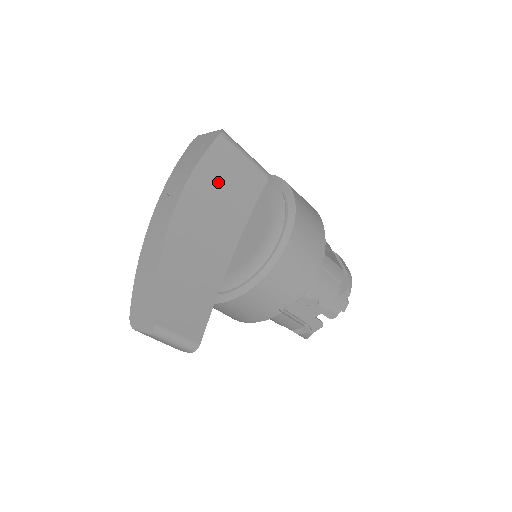
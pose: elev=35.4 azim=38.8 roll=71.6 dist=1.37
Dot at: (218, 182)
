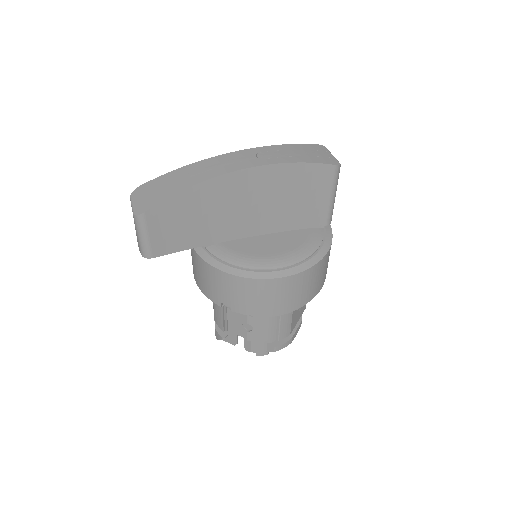
Dot at: (294, 188)
